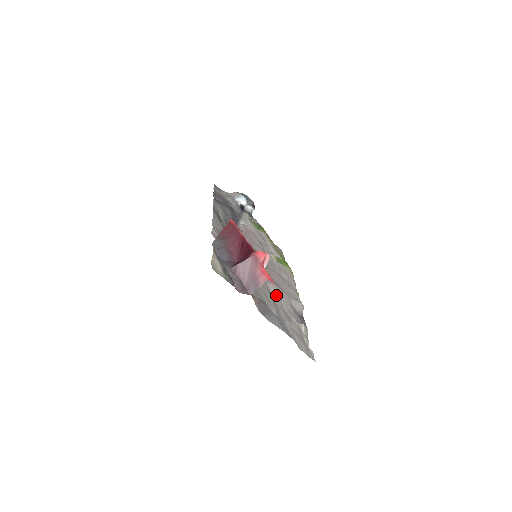
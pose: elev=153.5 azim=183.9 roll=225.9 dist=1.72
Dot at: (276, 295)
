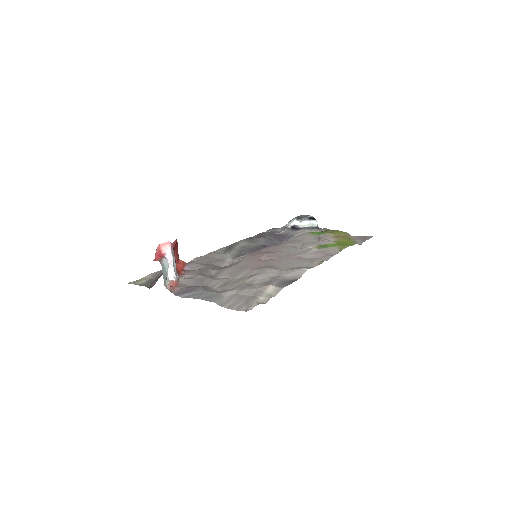
Dot at: (252, 276)
